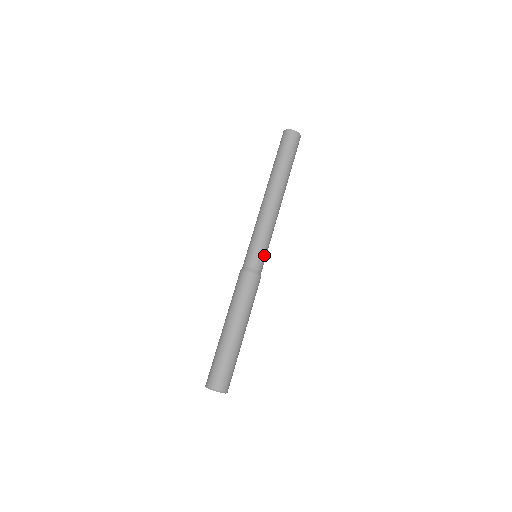
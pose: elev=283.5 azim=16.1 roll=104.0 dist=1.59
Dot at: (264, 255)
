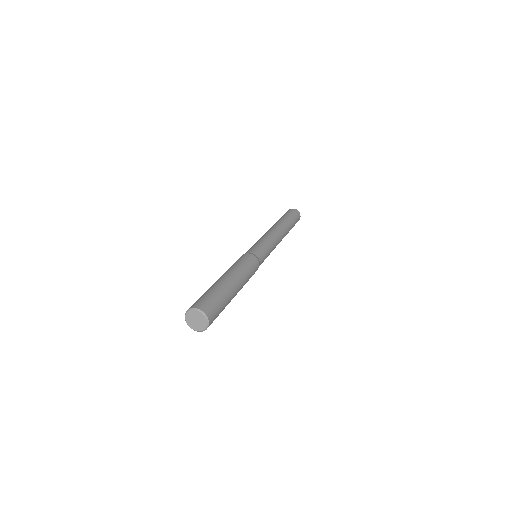
Dot at: (264, 253)
